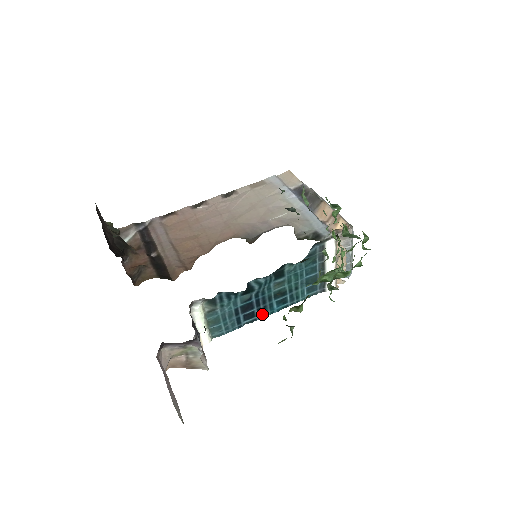
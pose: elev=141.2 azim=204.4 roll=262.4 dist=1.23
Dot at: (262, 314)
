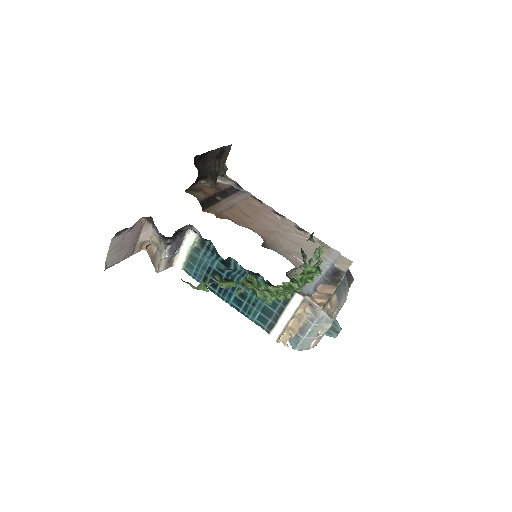
Dot at: (221, 294)
